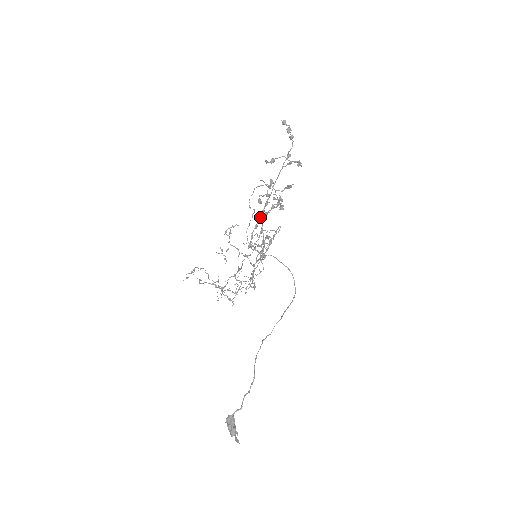
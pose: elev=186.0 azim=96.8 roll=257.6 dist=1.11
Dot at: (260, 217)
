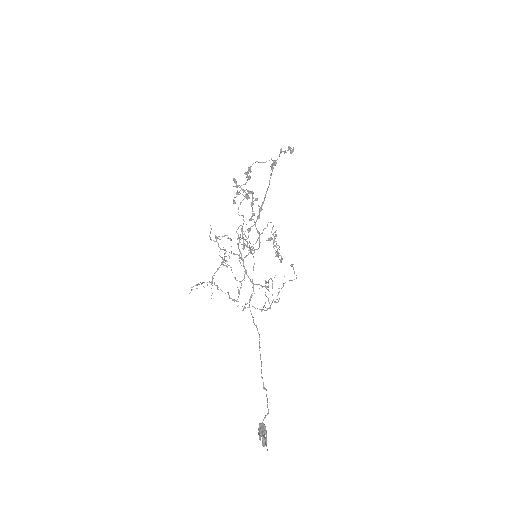
Dot at: (249, 219)
